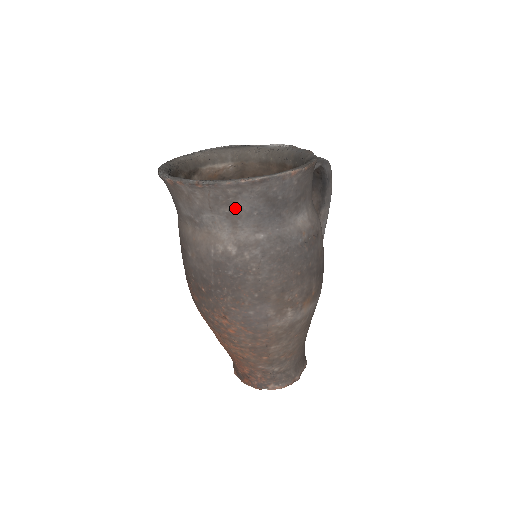
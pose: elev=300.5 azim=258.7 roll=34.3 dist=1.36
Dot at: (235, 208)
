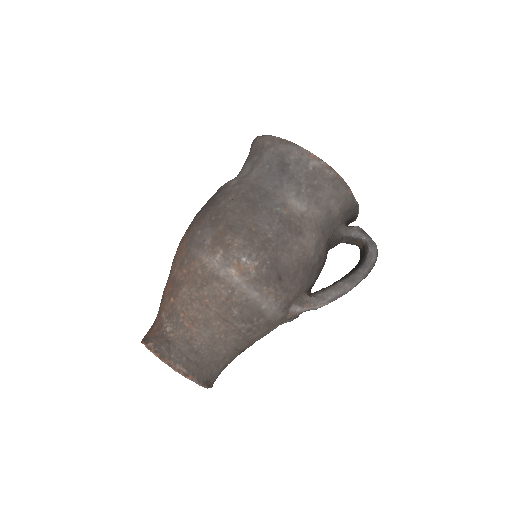
Dot at: (260, 158)
